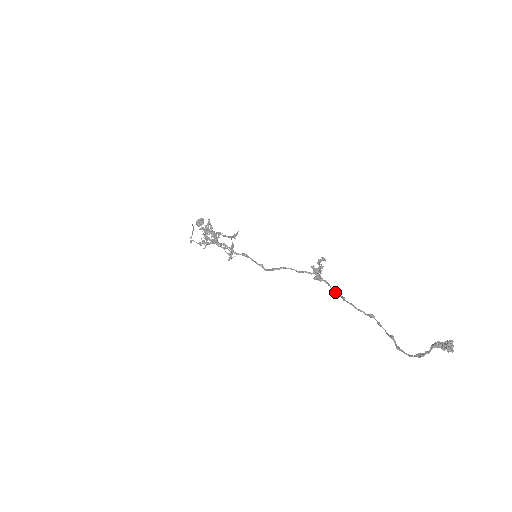
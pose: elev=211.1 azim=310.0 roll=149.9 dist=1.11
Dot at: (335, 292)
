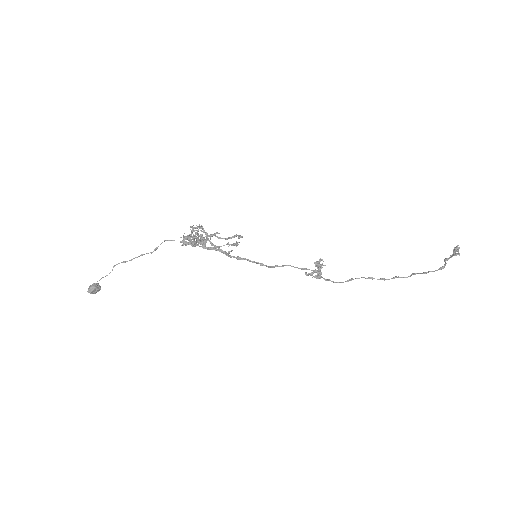
Dot at: (337, 282)
